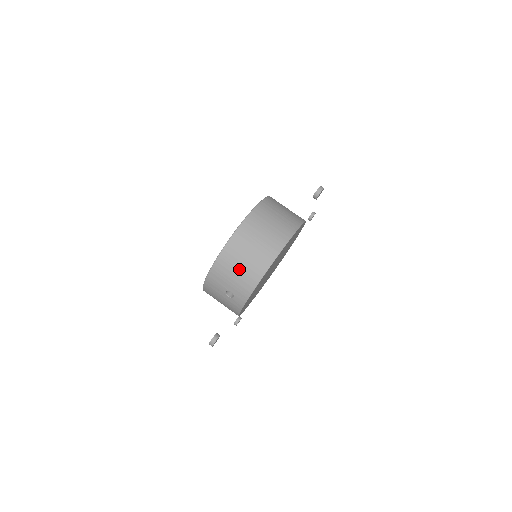
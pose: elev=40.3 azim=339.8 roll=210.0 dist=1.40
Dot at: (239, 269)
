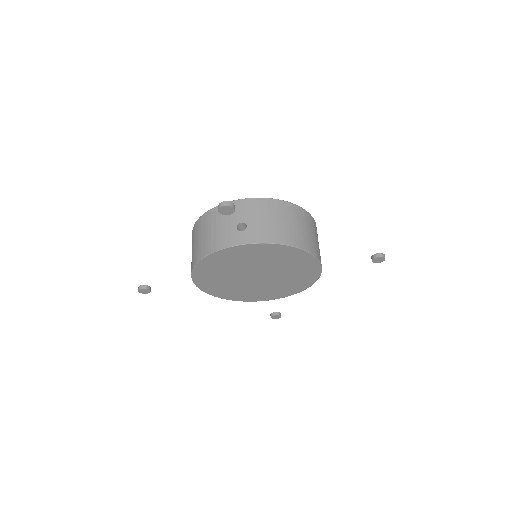
Dot at: (277, 221)
